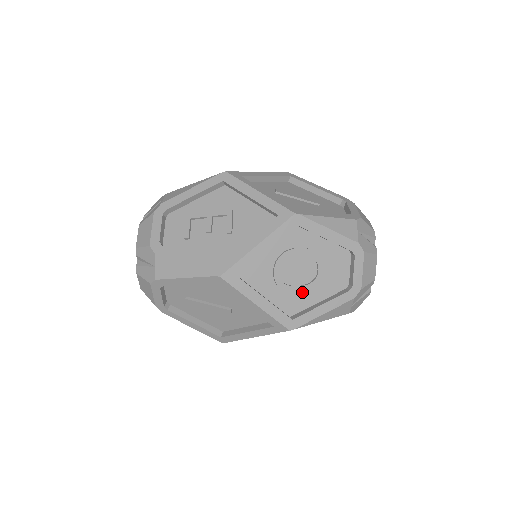
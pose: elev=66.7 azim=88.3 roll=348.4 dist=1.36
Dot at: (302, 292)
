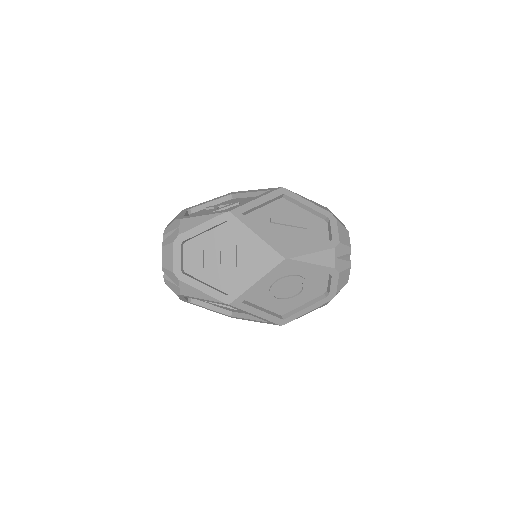
Dot at: (291, 301)
